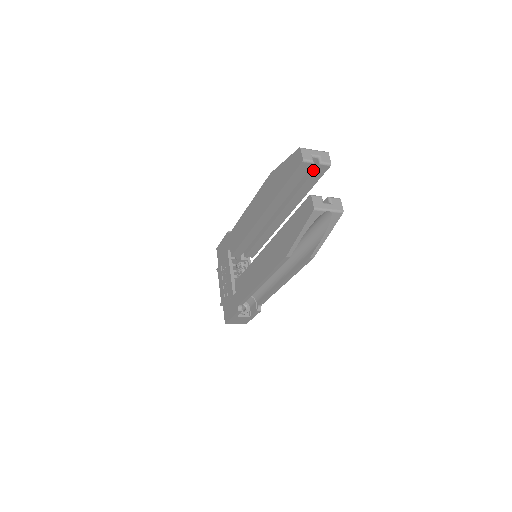
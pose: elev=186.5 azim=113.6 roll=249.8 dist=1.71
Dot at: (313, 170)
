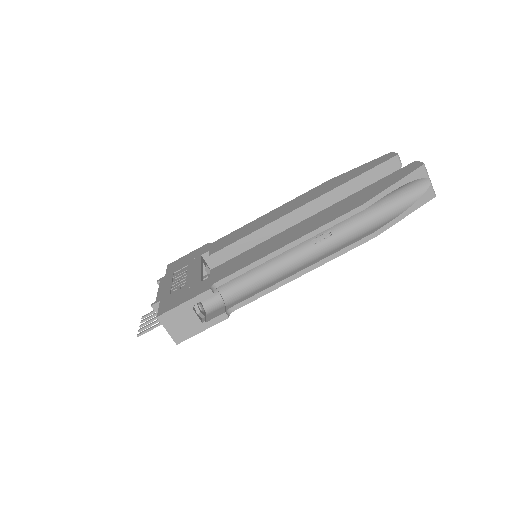
Dot at: occluded
